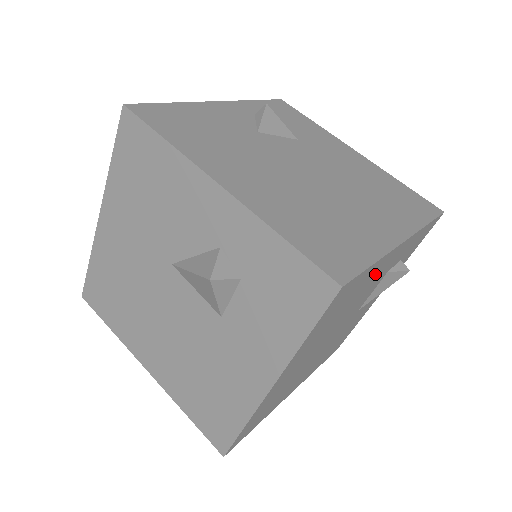
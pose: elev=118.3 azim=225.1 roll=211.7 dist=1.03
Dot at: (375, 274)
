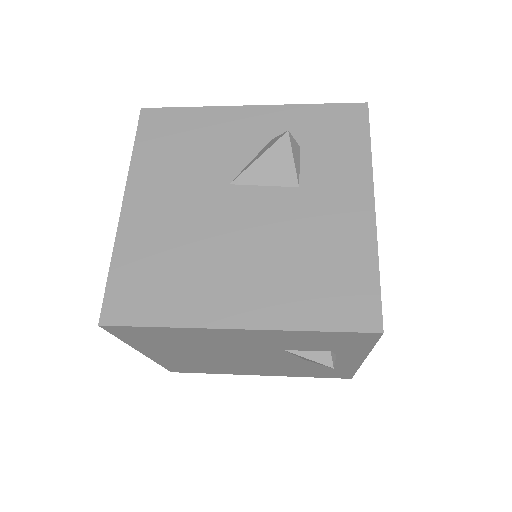
Dot at: occluded
